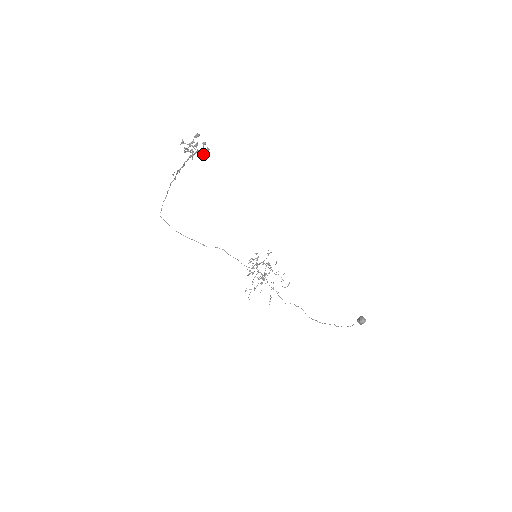
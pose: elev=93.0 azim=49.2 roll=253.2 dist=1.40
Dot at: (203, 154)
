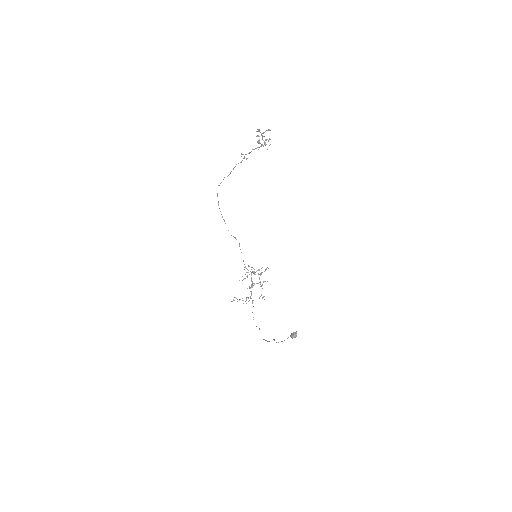
Dot at: (265, 144)
